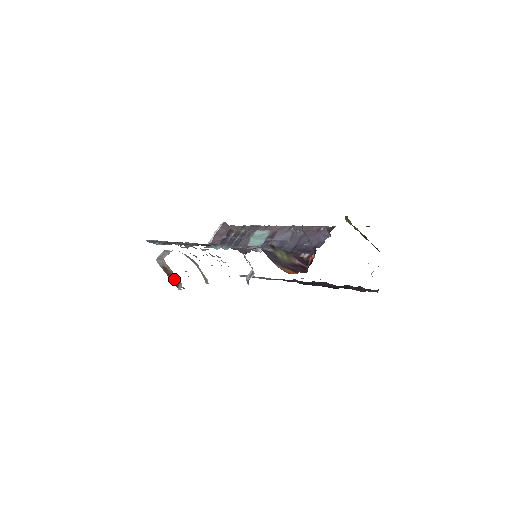
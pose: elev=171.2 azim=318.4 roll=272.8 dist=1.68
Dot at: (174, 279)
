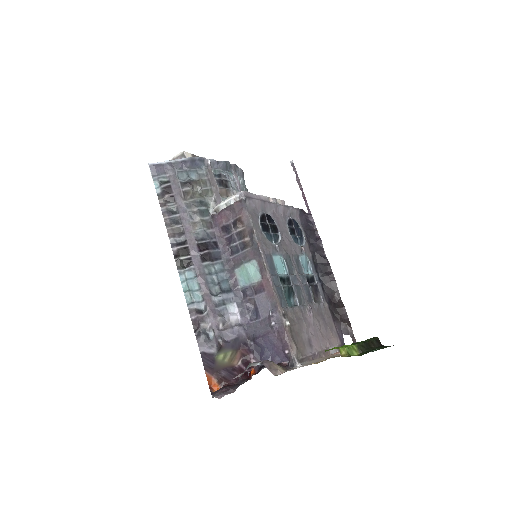
Dot at: occluded
